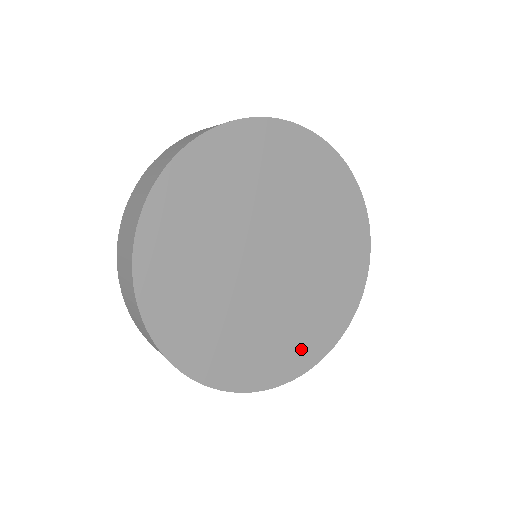
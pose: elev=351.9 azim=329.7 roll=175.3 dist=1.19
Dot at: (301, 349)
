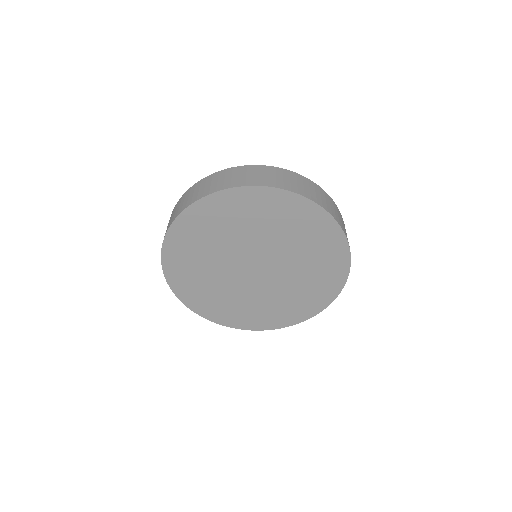
Dot at: (295, 311)
